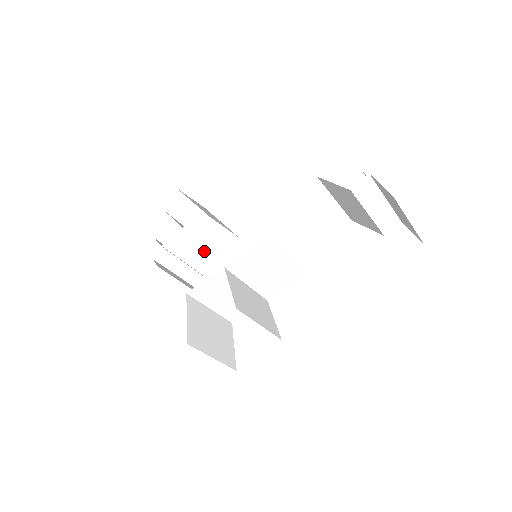
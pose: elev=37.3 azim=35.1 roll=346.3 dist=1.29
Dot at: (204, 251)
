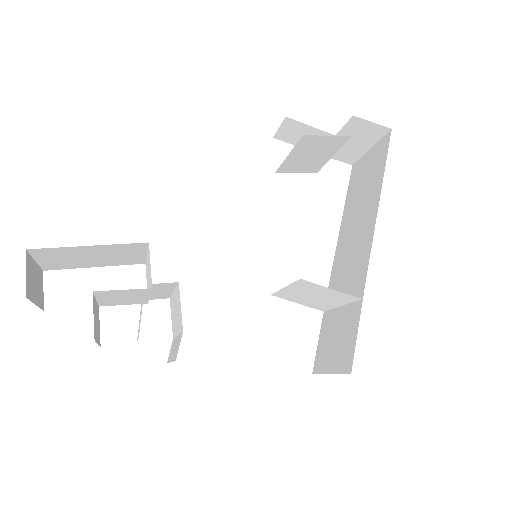
Dot at: occluded
